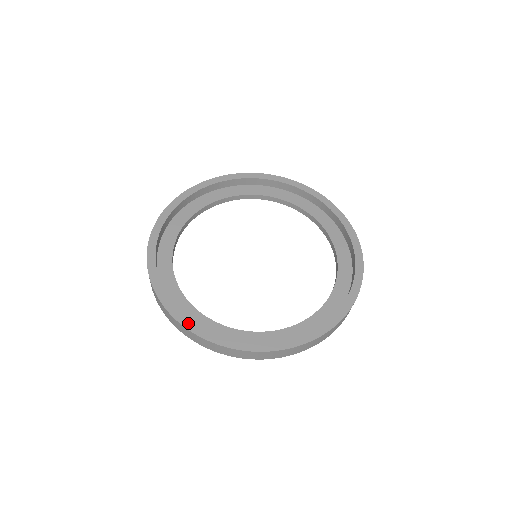
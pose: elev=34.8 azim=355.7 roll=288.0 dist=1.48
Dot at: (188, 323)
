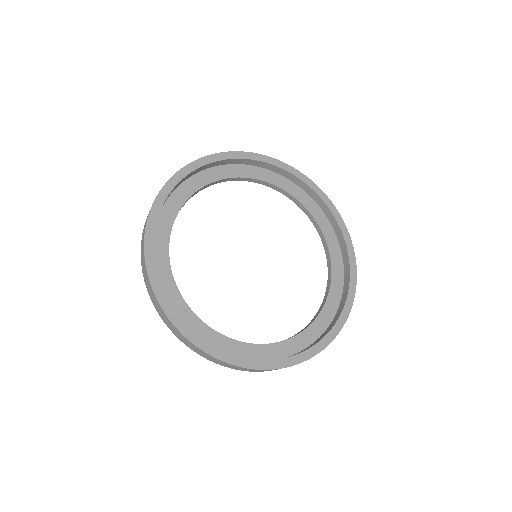
Dot at: (206, 346)
